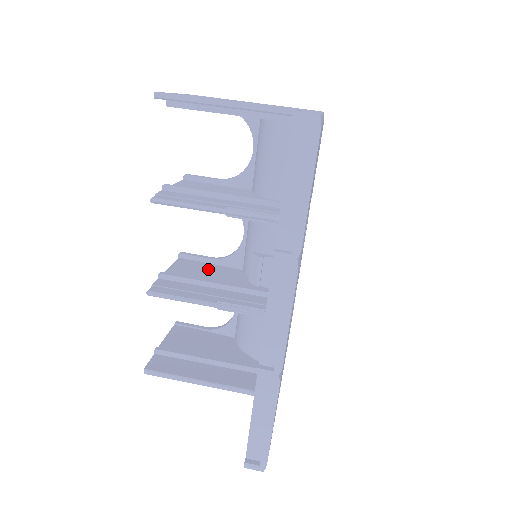
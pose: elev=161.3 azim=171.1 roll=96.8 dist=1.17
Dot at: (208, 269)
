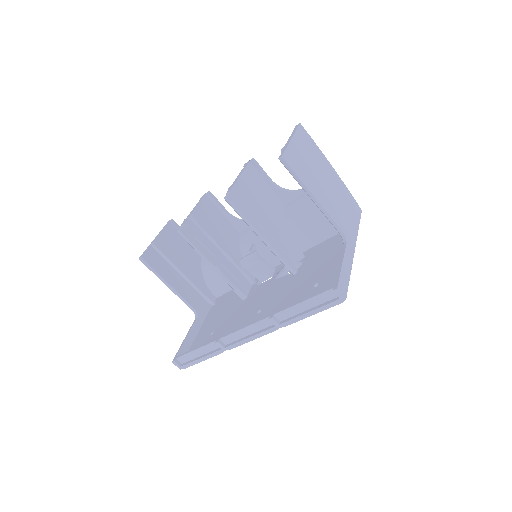
Dot at: (220, 221)
